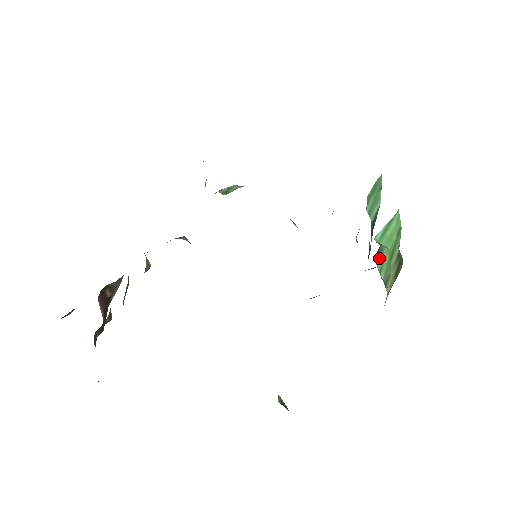
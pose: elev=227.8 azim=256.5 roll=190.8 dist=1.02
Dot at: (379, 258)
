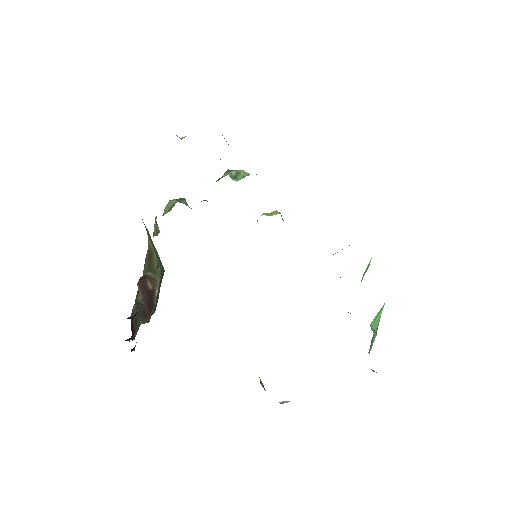
Dot at: (372, 344)
